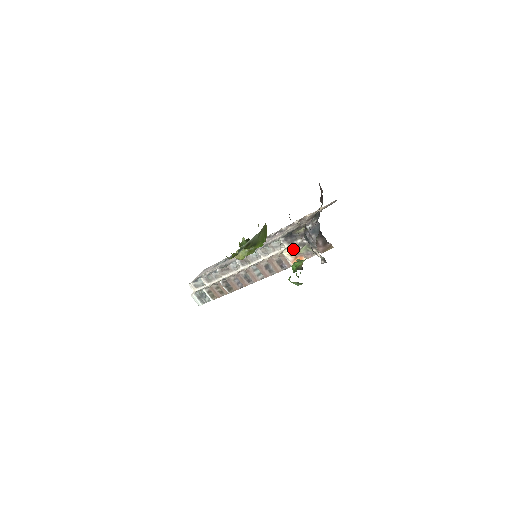
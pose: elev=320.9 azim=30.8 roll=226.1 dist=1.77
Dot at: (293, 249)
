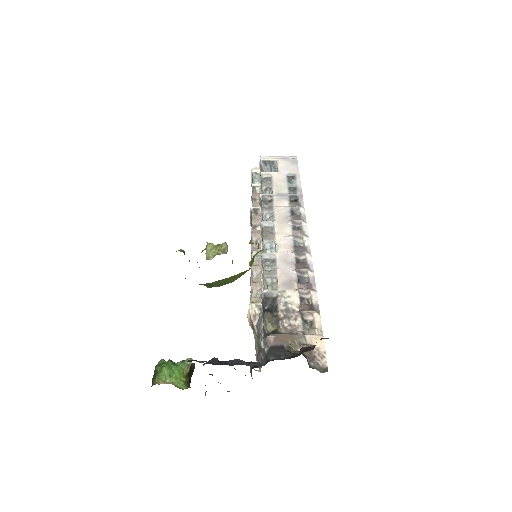
Dot at: (256, 319)
